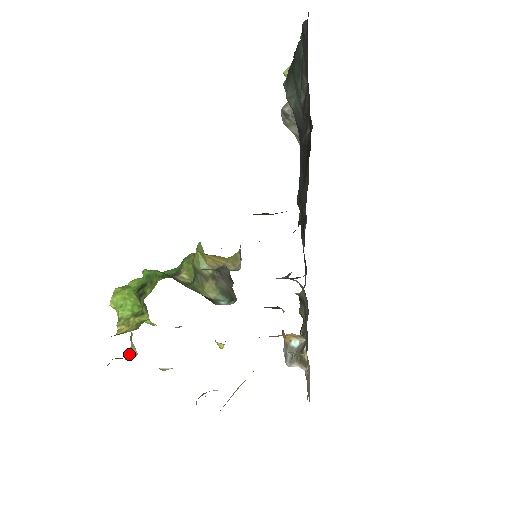
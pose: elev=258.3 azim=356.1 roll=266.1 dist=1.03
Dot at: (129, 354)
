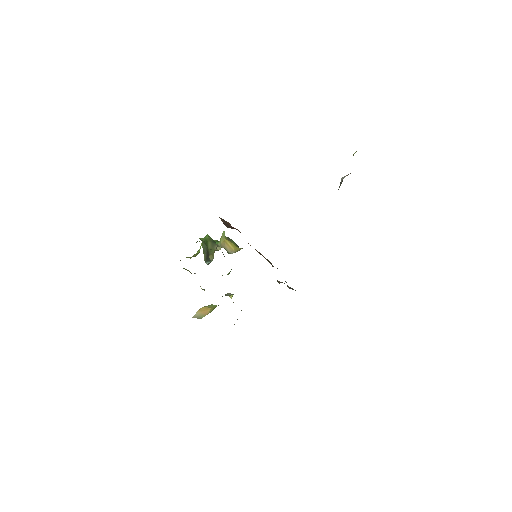
Dot at: occluded
